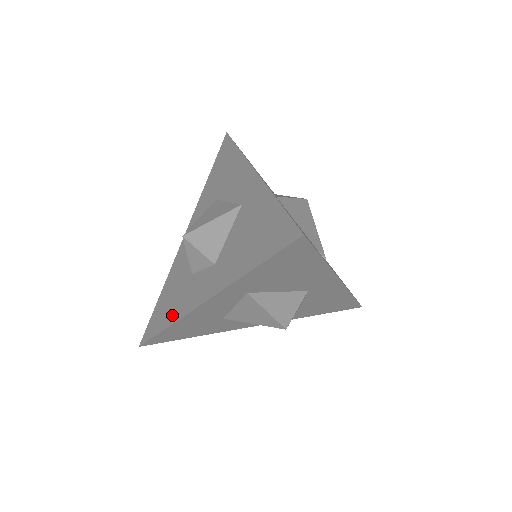
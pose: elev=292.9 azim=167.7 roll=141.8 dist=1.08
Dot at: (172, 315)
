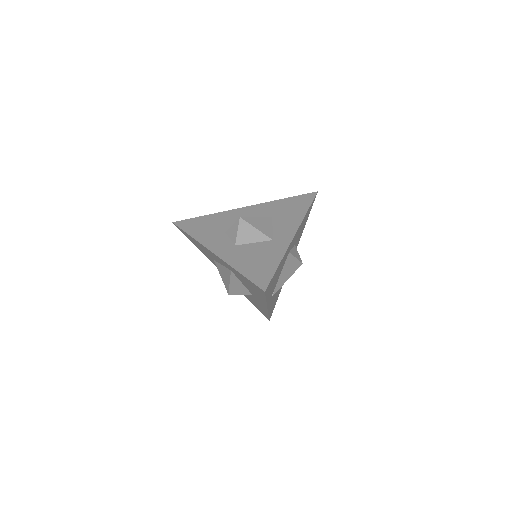
Dot at: (199, 235)
